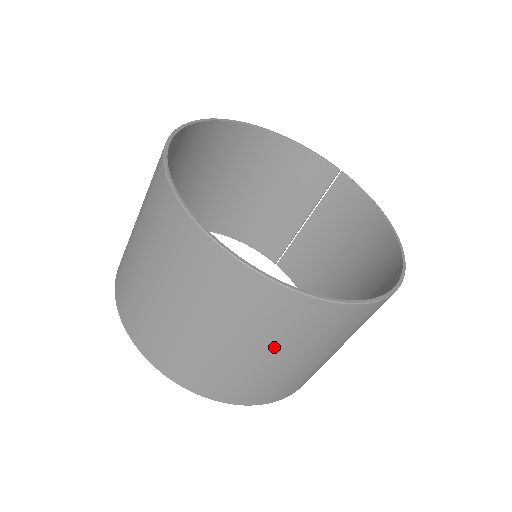
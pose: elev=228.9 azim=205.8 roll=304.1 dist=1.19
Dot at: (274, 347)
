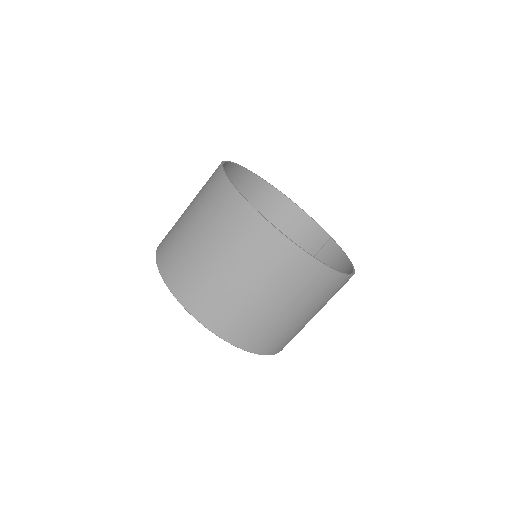
Dot at: (245, 270)
